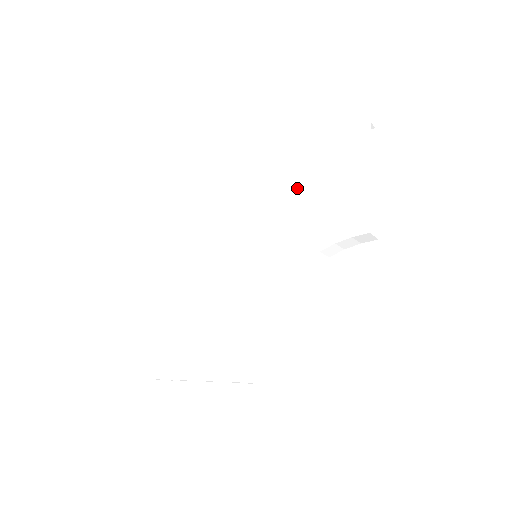
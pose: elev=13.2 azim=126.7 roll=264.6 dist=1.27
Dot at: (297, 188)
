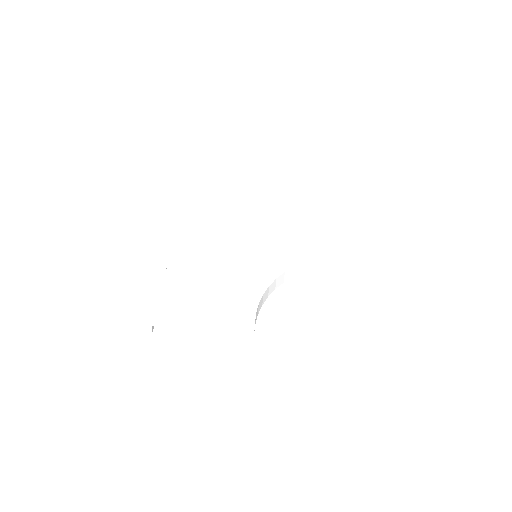
Dot at: (292, 226)
